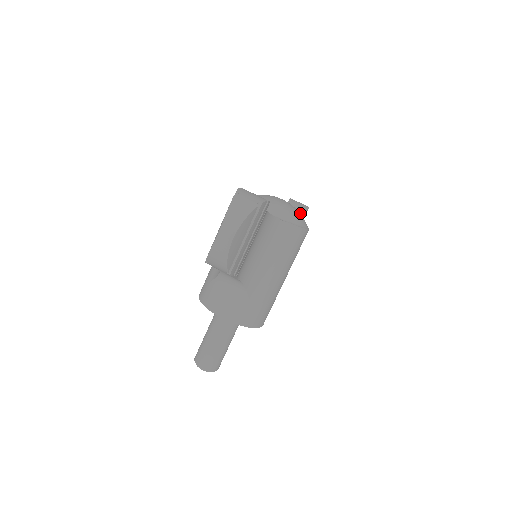
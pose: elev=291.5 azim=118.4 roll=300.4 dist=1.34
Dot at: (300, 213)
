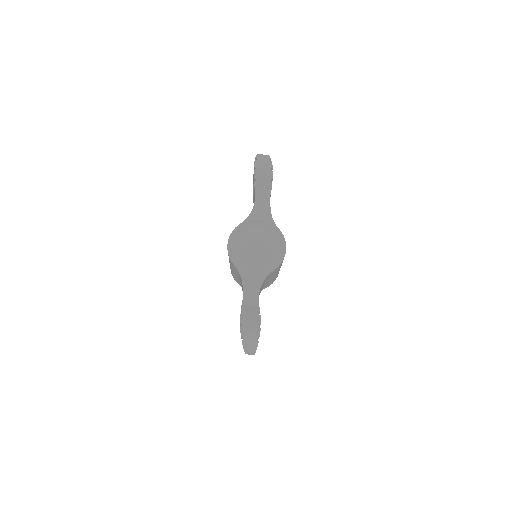
Dot at: (269, 192)
